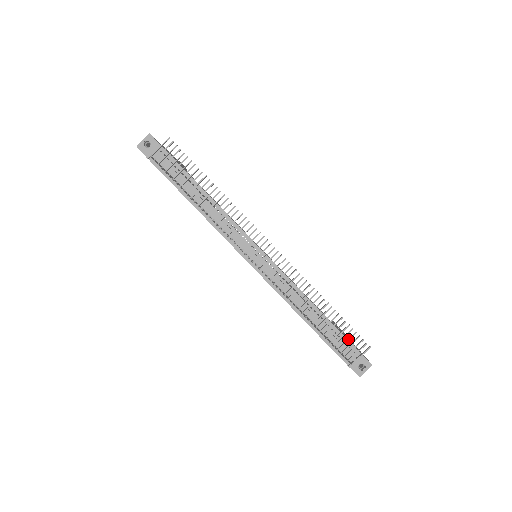
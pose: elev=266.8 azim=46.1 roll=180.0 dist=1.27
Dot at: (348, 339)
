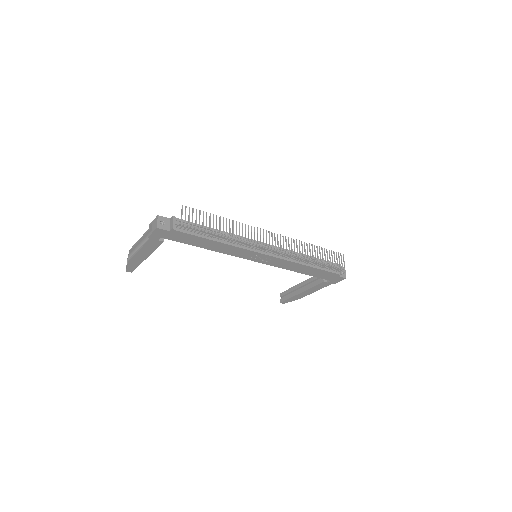
Dot at: (334, 257)
